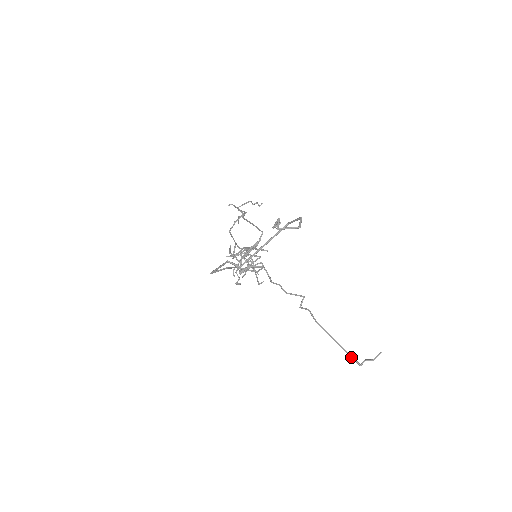
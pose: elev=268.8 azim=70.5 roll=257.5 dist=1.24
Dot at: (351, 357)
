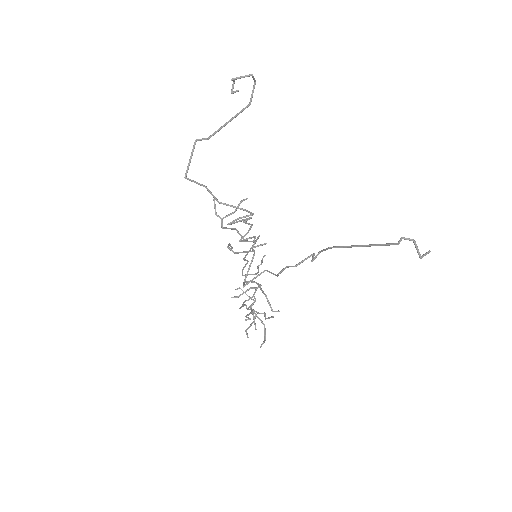
Dot at: (383, 244)
